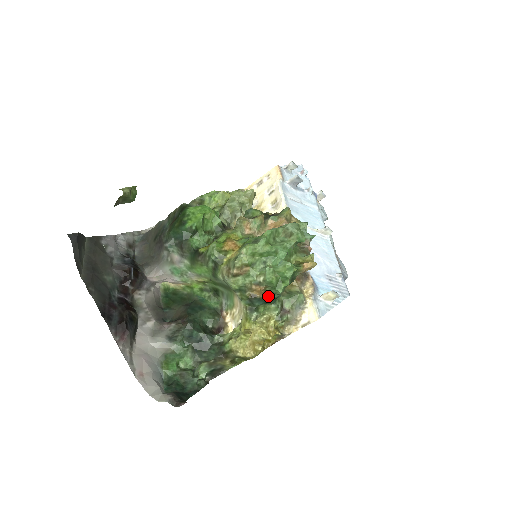
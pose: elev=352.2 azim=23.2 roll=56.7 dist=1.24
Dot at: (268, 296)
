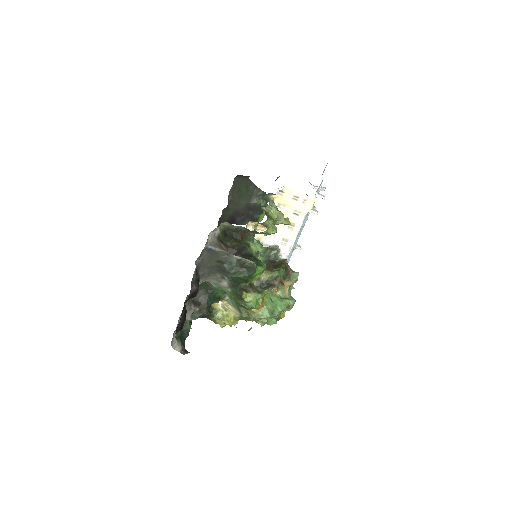
Dot at: occluded
